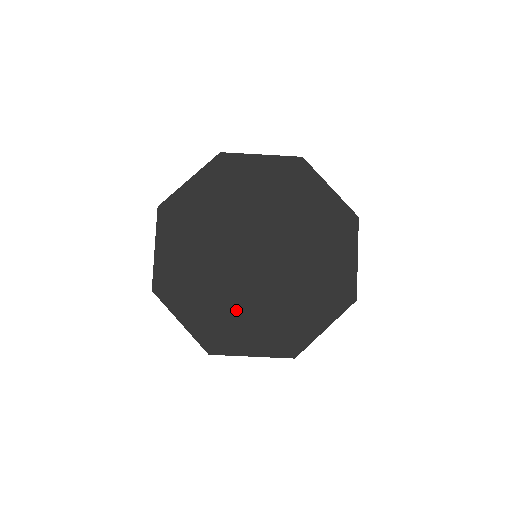
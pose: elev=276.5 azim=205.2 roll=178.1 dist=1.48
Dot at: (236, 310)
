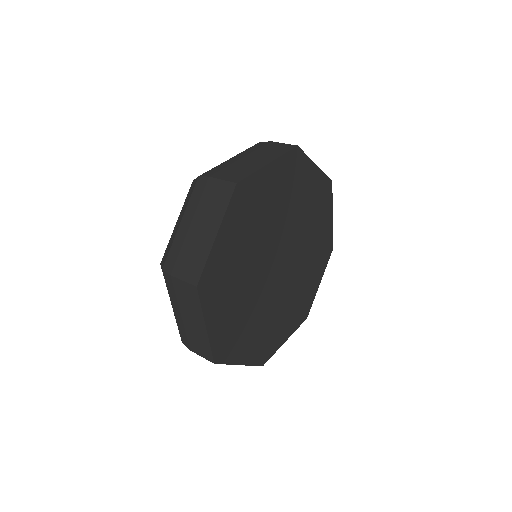
Dot at: (273, 320)
